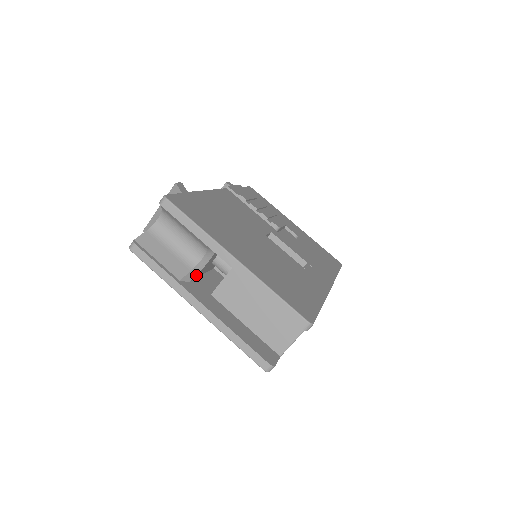
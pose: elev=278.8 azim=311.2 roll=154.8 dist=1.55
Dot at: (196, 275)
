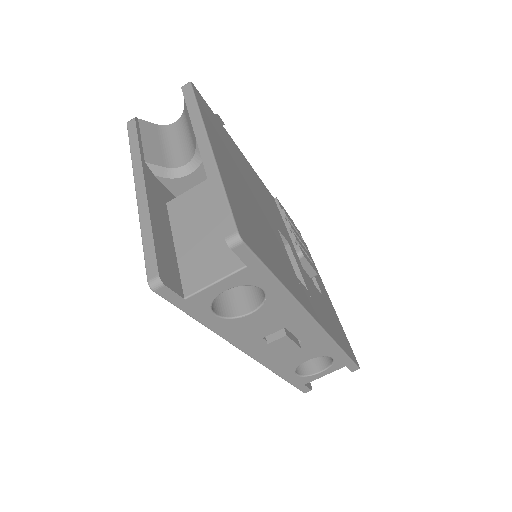
Dot at: (168, 179)
